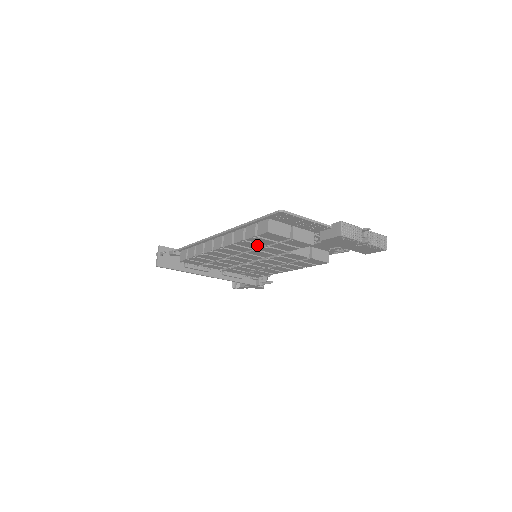
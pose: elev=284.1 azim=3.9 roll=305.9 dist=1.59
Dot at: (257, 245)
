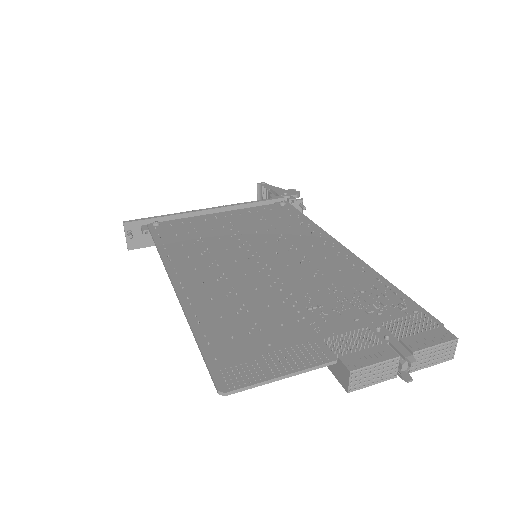
Dot at: occluded
